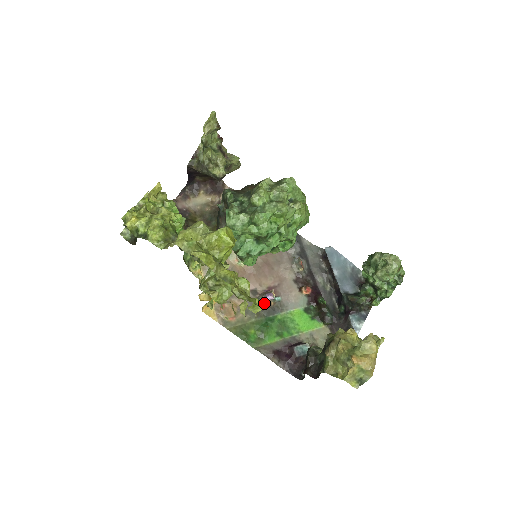
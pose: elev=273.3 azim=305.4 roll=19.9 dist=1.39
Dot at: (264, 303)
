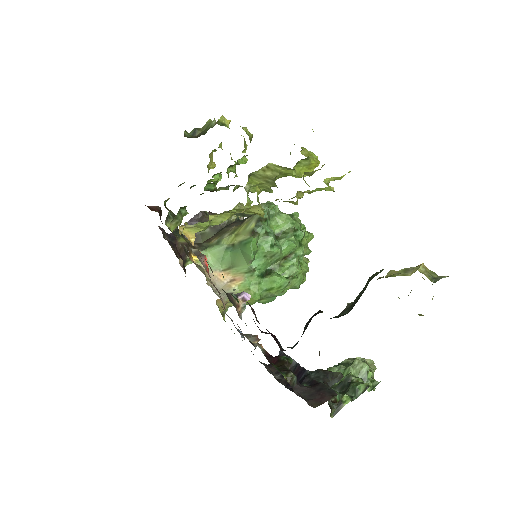
Dot at: (234, 298)
